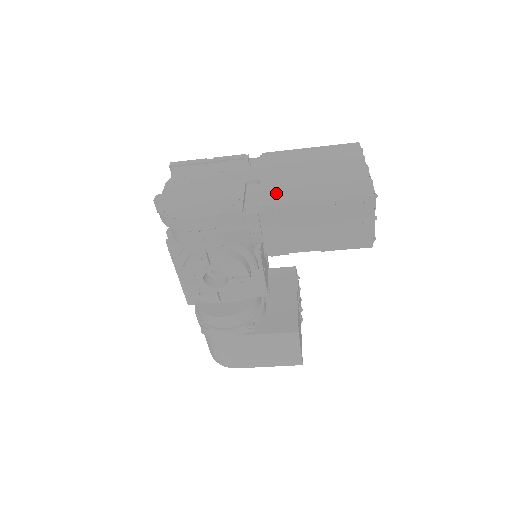
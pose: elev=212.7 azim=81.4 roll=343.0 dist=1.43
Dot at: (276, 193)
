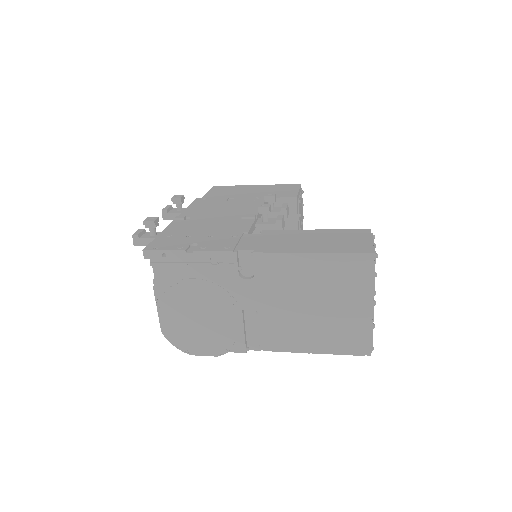
Dot at: (276, 334)
